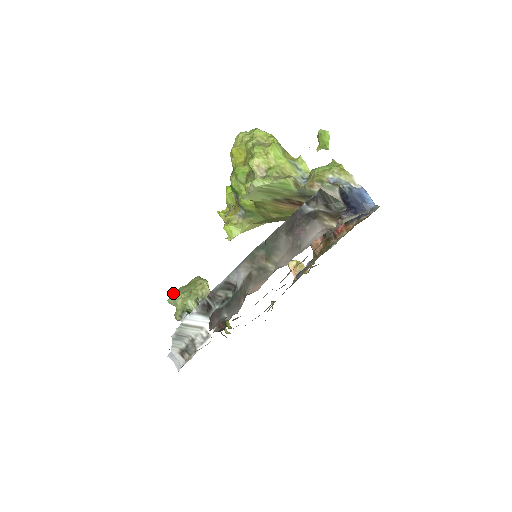
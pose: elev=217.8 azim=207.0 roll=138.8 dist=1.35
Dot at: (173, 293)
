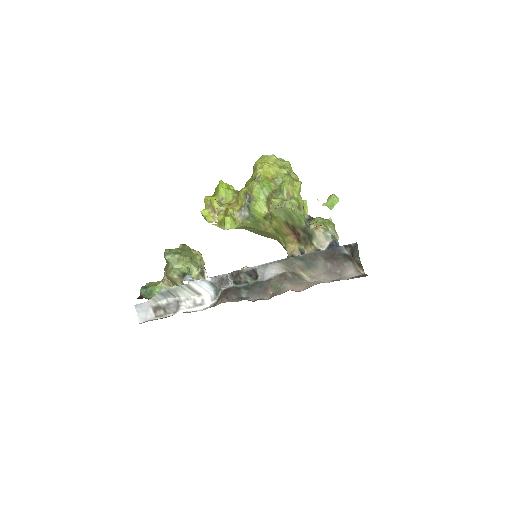
Dot at: (170, 251)
